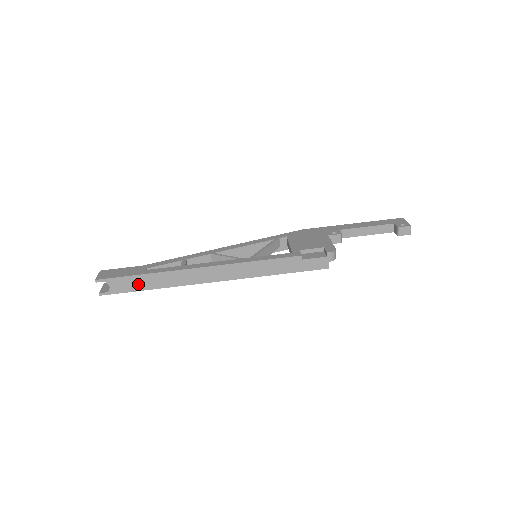
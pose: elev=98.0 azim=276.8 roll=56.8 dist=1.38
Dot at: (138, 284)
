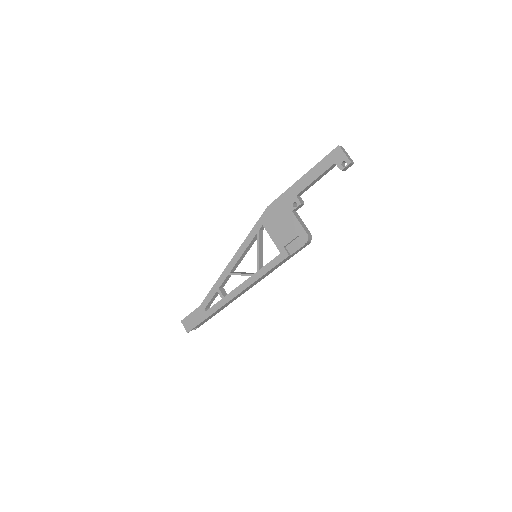
Dot at: (209, 318)
